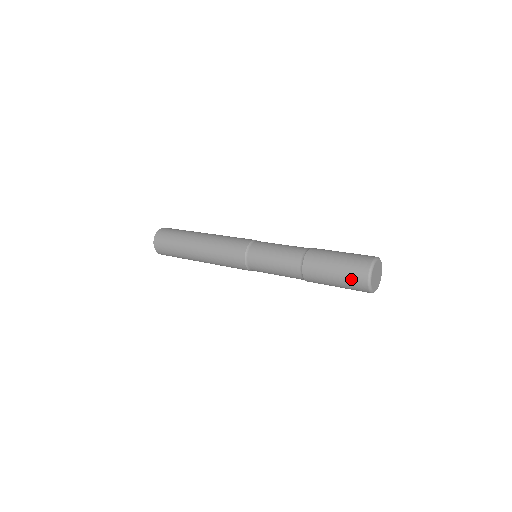
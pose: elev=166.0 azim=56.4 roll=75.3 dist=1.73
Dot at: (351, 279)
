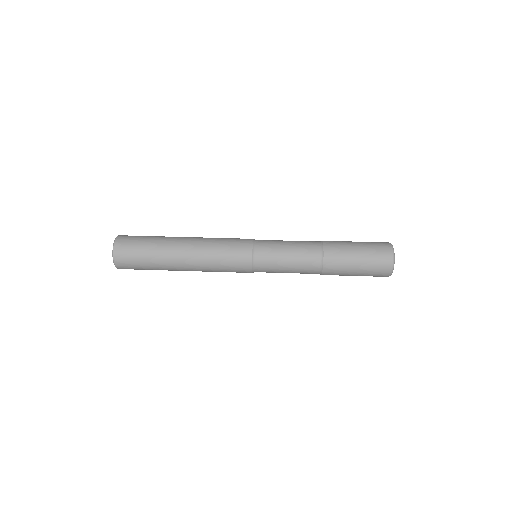
Dot at: (376, 260)
